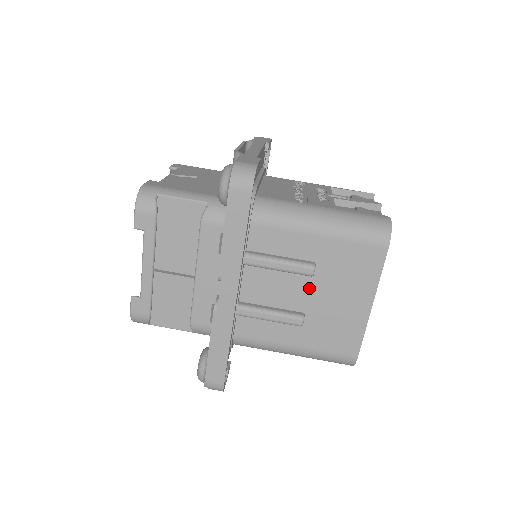
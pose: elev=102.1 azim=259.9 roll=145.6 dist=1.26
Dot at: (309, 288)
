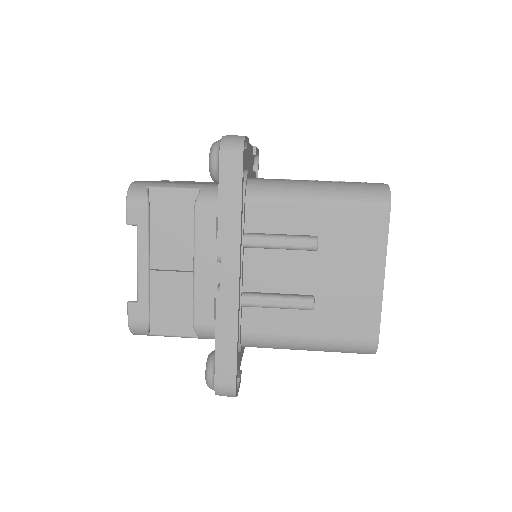
Dot at: (315, 266)
